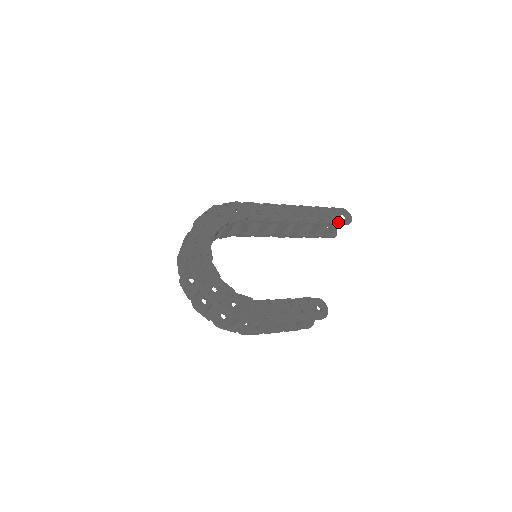
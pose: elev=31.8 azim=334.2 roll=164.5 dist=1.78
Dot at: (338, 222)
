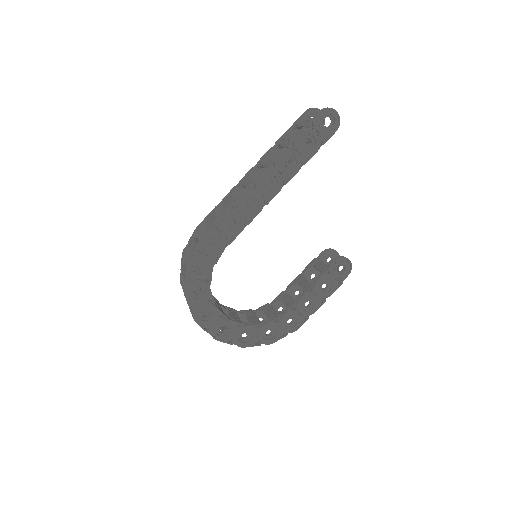
Dot at: (323, 138)
